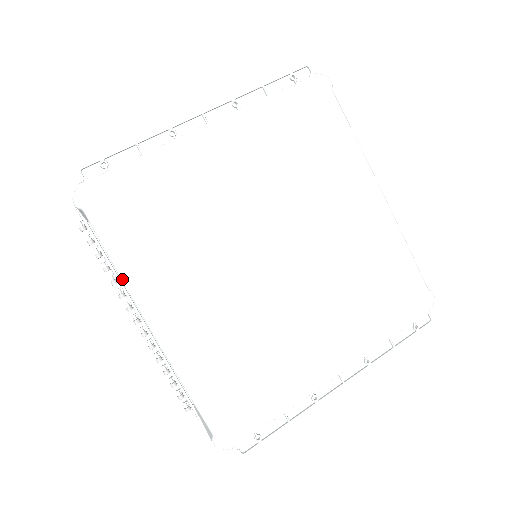
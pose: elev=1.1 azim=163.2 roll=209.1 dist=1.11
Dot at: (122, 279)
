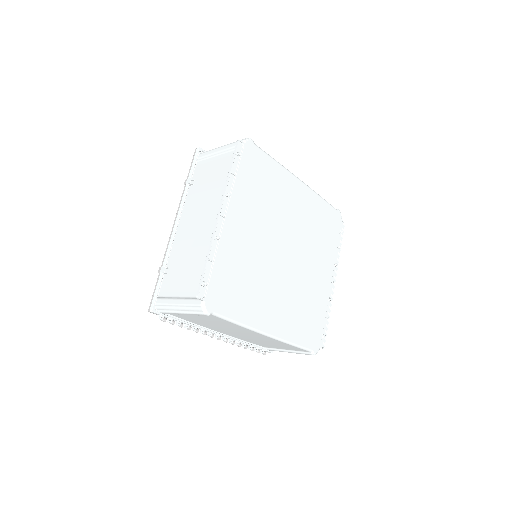
Dot at: (246, 328)
